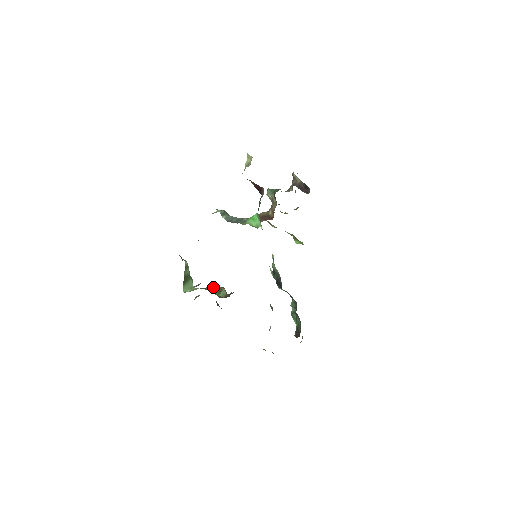
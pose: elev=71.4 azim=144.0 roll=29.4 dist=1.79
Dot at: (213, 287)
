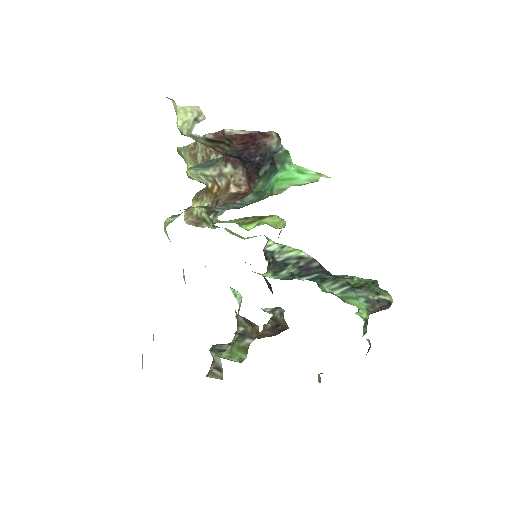
Dot at: occluded
